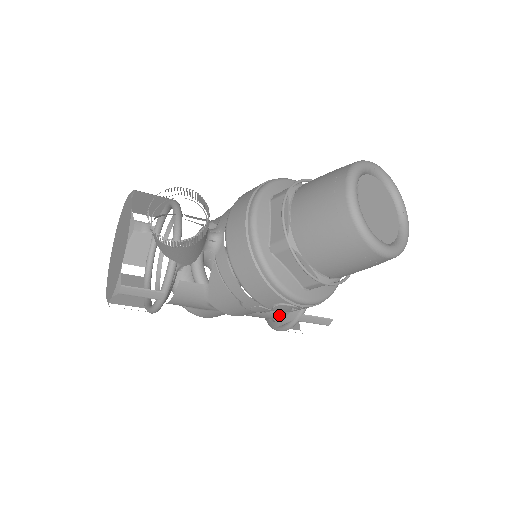
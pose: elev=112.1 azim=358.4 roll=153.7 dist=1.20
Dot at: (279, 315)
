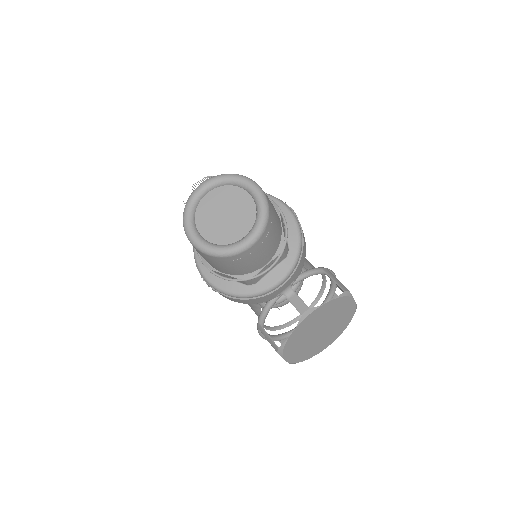
Dot at: occluded
